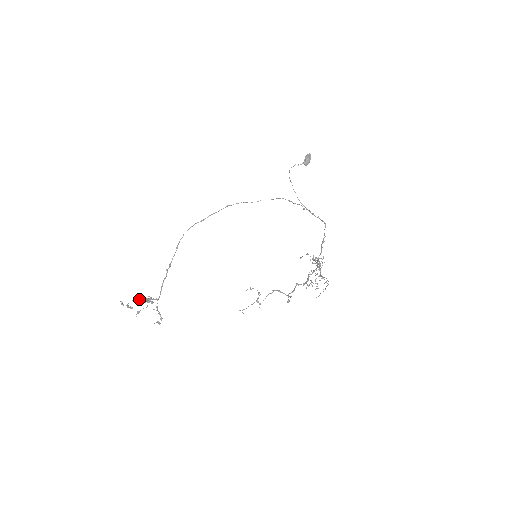
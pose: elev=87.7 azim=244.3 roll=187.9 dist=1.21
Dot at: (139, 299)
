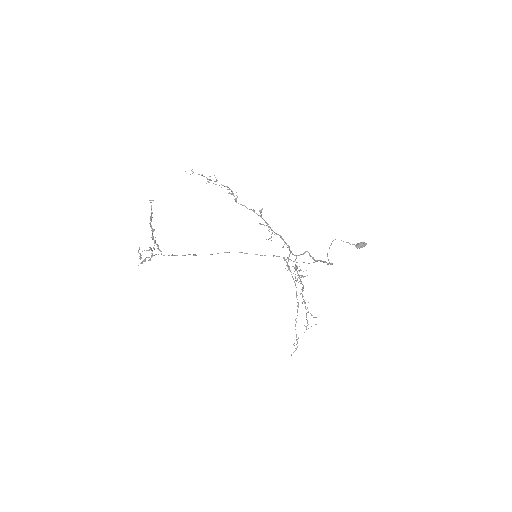
Dot at: (151, 248)
